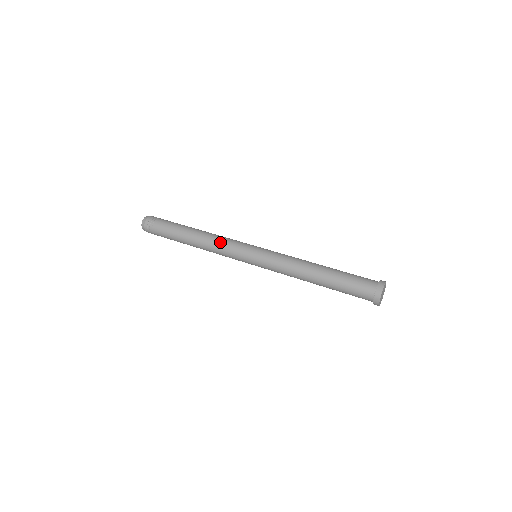
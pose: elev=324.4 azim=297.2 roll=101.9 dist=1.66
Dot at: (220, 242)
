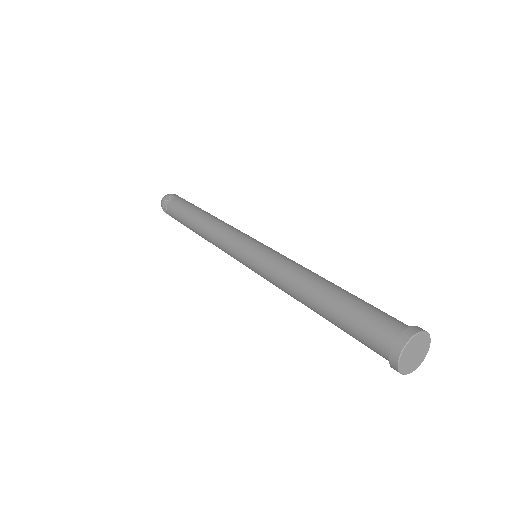
Dot at: (229, 225)
